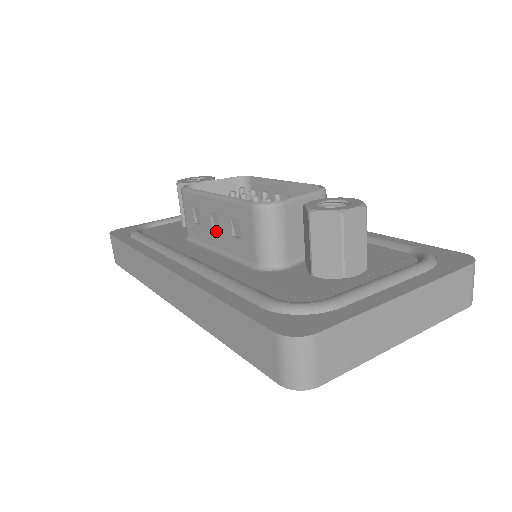
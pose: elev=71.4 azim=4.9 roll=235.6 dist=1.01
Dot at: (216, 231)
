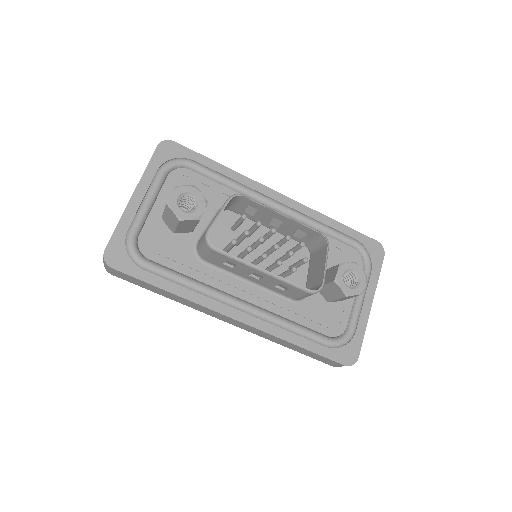
Dot at: (254, 278)
